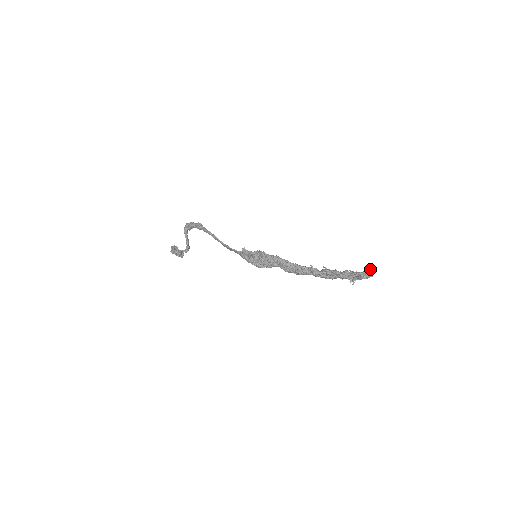
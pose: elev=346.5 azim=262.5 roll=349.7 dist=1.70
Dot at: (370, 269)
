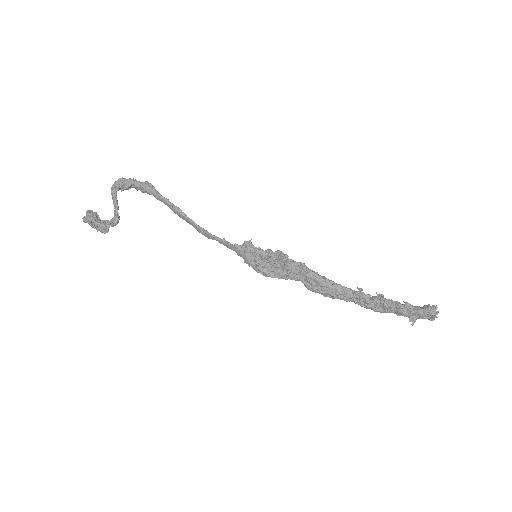
Dot at: (436, 306)
